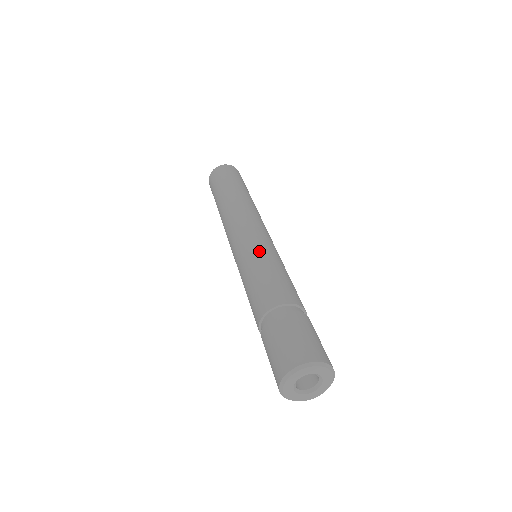
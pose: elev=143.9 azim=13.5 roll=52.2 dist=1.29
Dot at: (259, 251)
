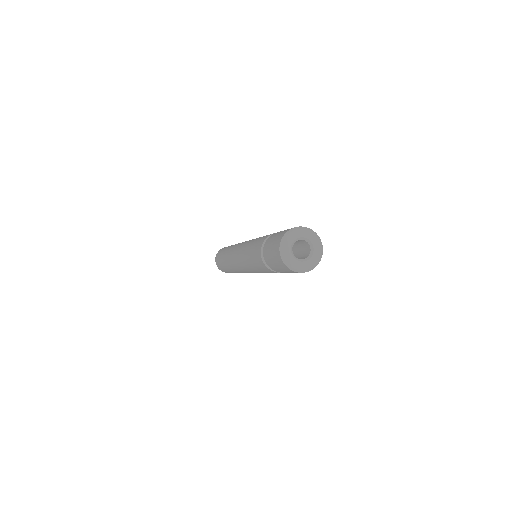
Dot at: occluded
